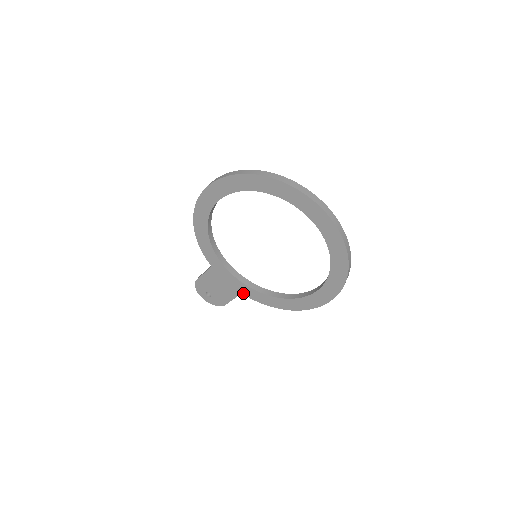
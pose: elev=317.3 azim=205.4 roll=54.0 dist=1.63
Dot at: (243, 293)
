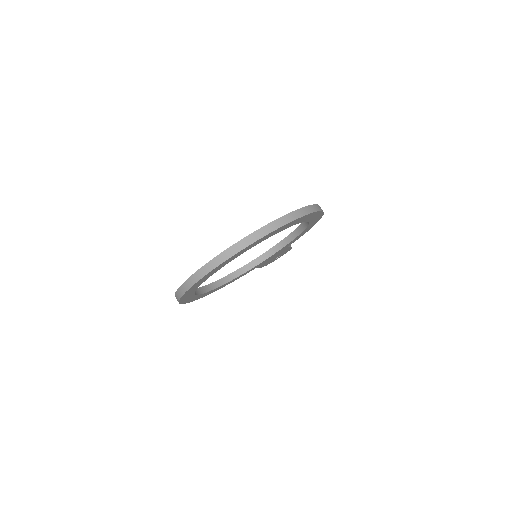
Dot at: occluded
